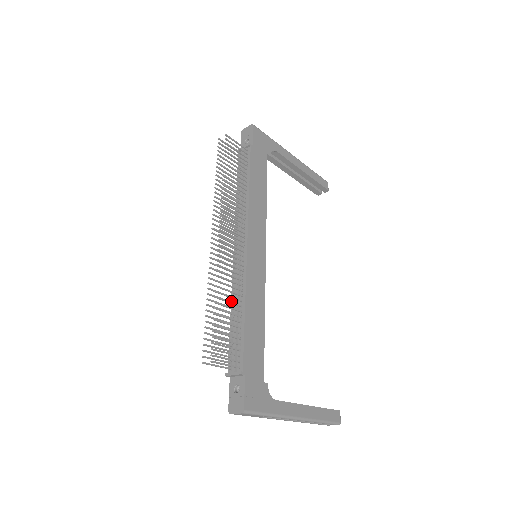
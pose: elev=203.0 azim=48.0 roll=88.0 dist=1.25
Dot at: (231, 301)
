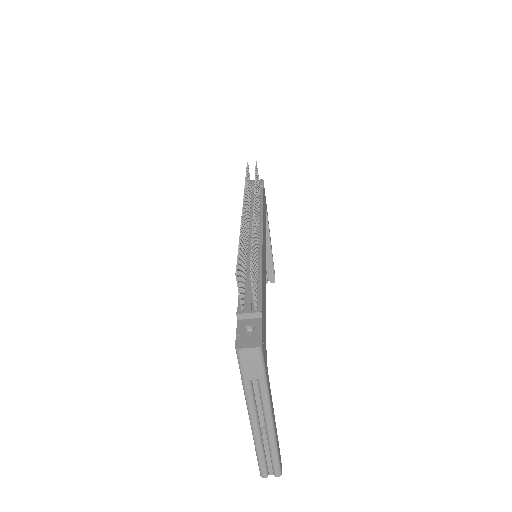
Dot at: (246, 262)
